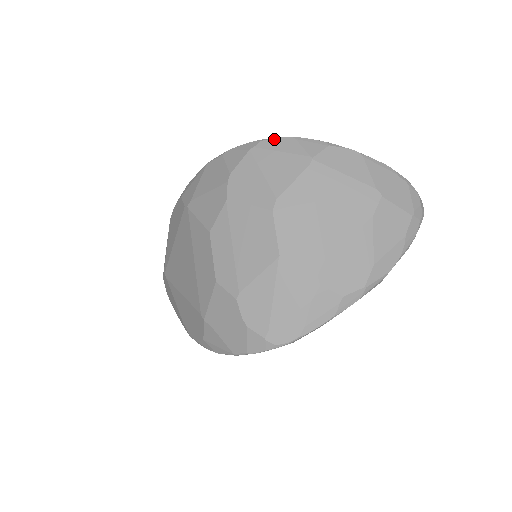
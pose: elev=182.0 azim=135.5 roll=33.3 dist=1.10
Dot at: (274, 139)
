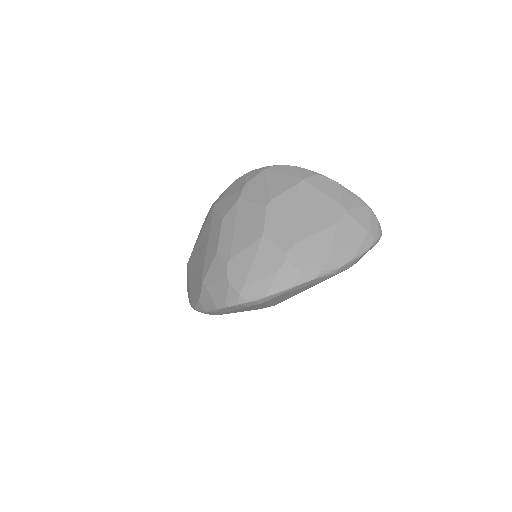
Dot at: (282, 166)
